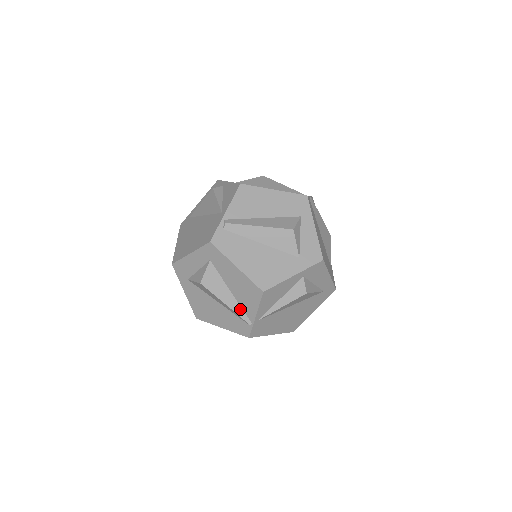
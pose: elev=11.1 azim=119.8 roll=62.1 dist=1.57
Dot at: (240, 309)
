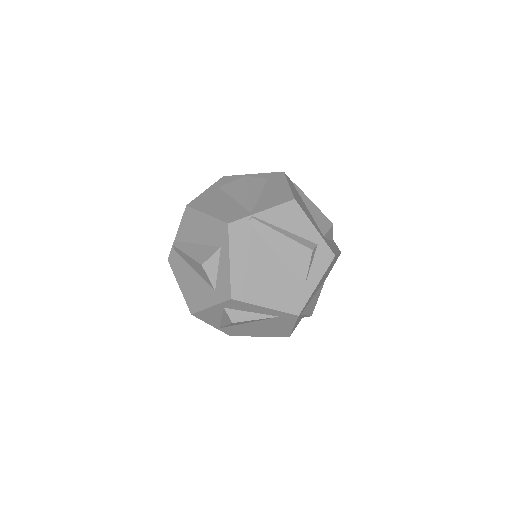
Dot at: occluded
